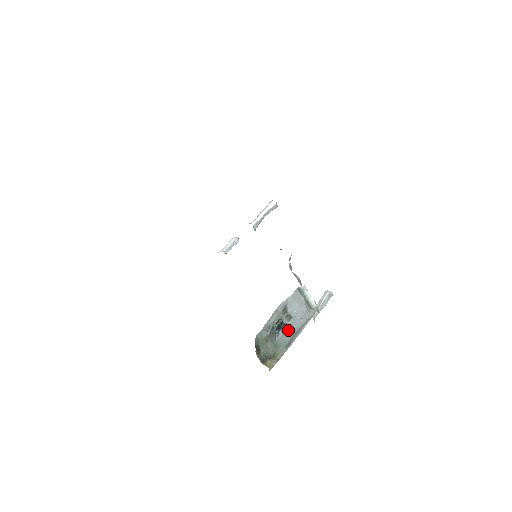
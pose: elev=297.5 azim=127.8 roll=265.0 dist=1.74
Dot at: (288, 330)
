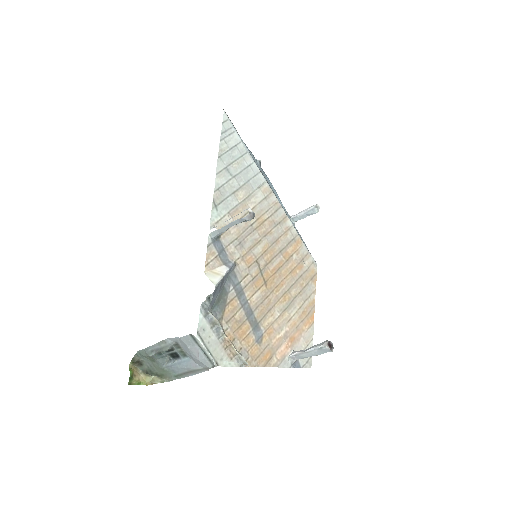
Dot at: (179, 364)
